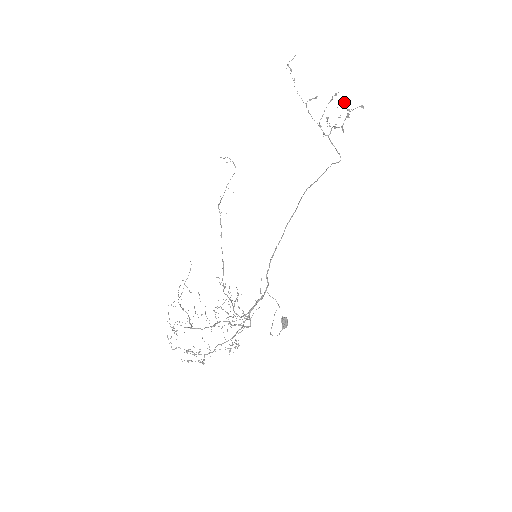
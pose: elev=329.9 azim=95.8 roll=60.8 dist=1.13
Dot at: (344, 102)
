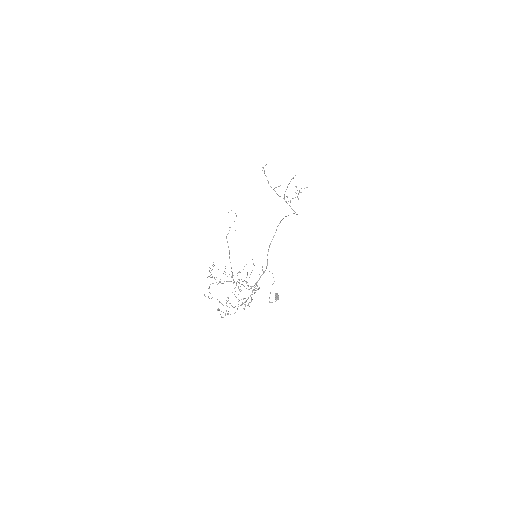
Dot at: (296, 187)
